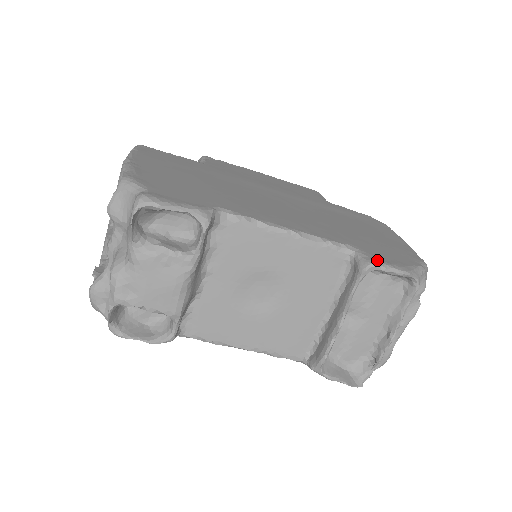
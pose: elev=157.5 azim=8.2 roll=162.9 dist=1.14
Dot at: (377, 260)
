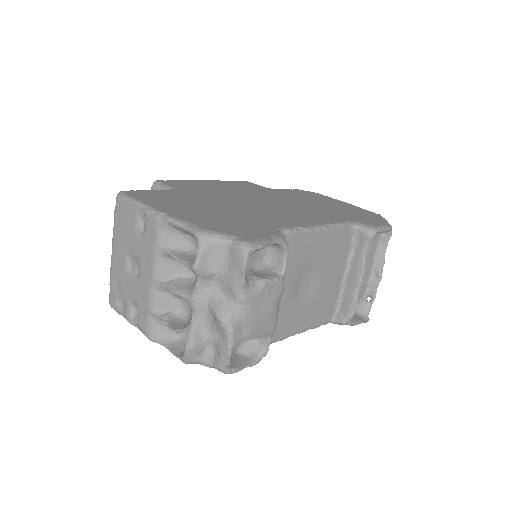
Dot at: (375, 225)
